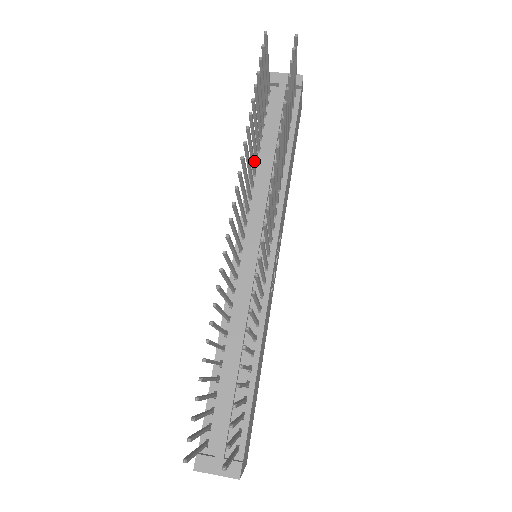
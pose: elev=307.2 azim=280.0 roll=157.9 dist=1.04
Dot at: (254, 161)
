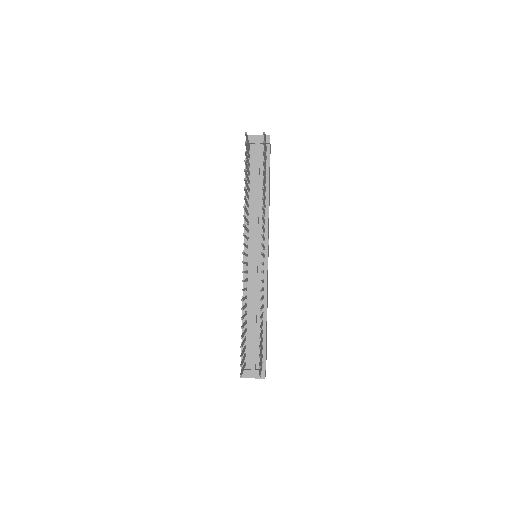
Dot at: occluded
